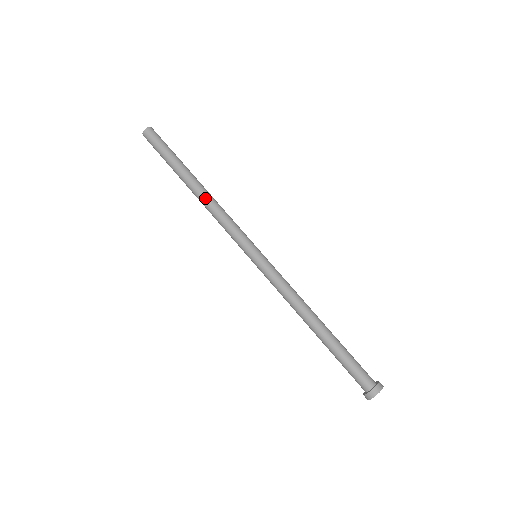
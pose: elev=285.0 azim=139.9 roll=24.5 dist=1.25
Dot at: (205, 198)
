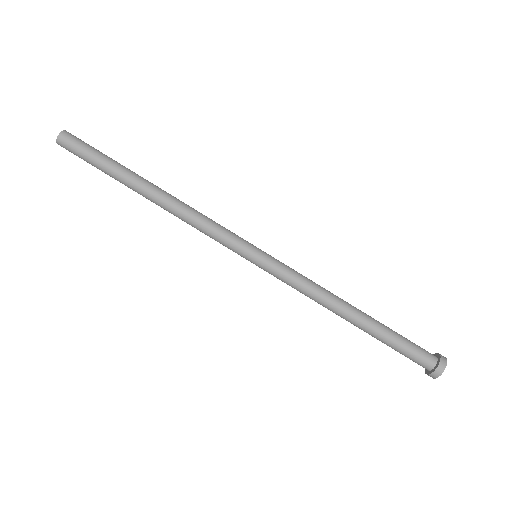
Dot at: (168, 208)
